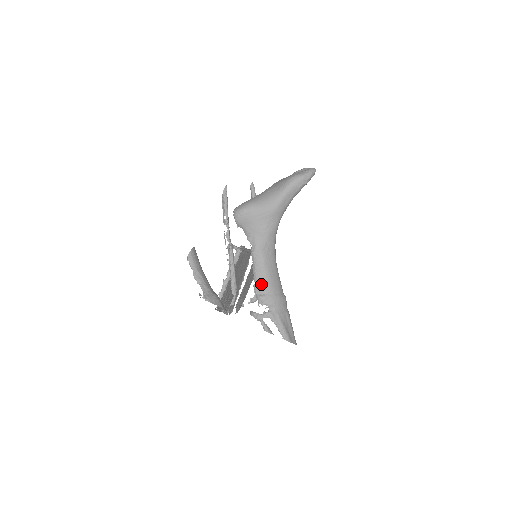
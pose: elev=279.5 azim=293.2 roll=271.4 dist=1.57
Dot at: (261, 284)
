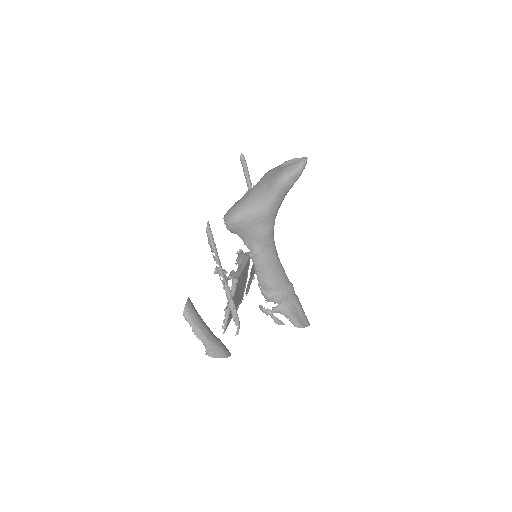
Dot at: (265, 284)
